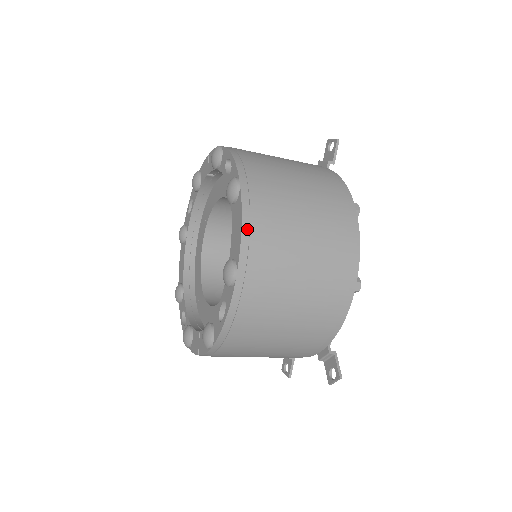
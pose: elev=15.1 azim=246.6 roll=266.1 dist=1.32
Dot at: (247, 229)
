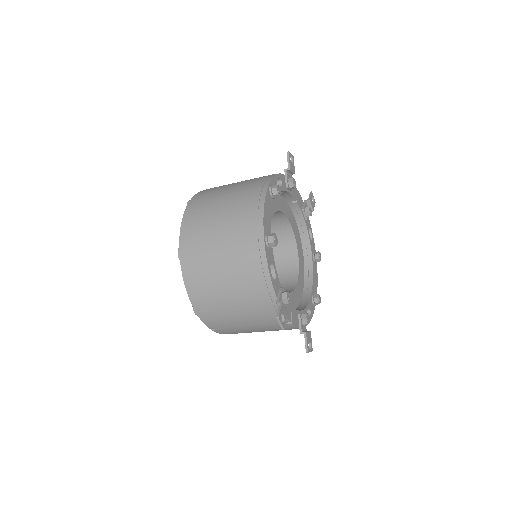
Dot at: (184, 224)
